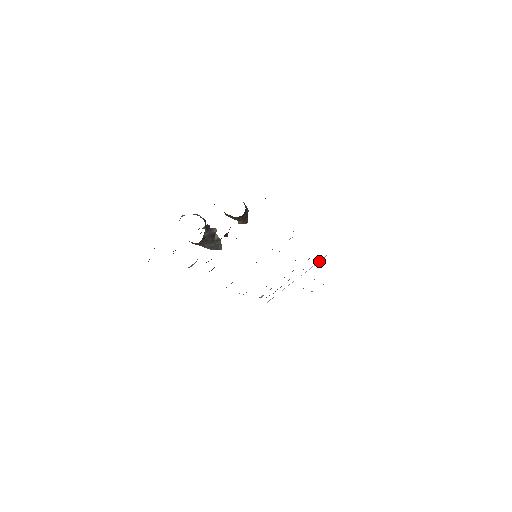
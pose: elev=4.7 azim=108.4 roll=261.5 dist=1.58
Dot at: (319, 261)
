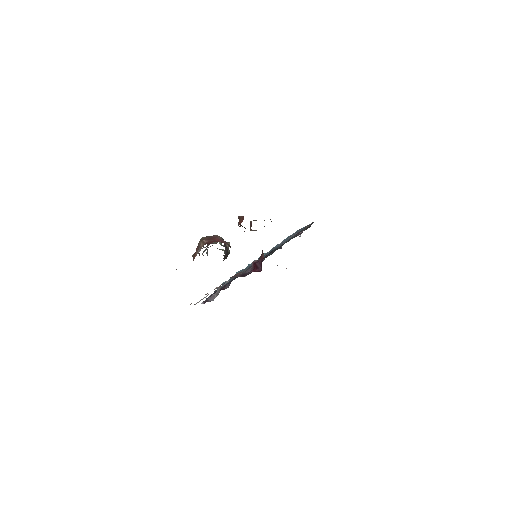
Dot at: occluded
